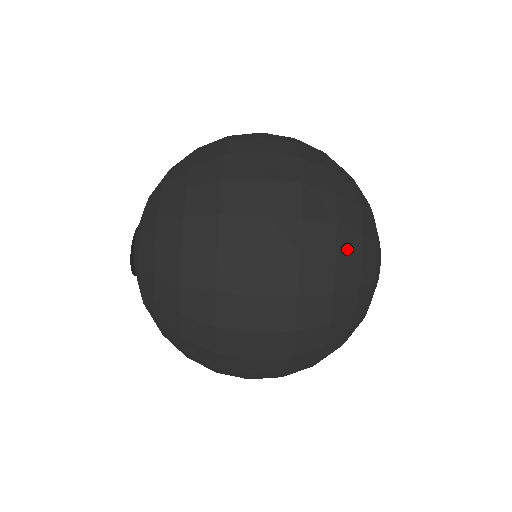
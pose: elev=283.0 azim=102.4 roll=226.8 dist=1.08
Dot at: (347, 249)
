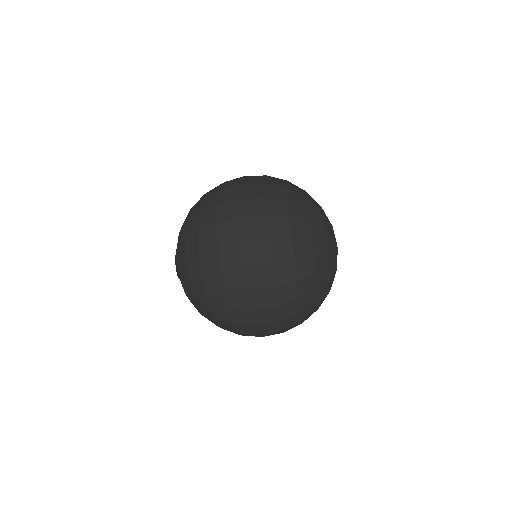
Dot at: (308, 312)
